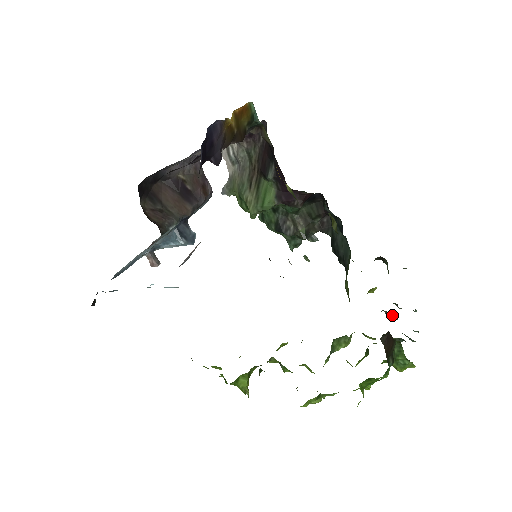
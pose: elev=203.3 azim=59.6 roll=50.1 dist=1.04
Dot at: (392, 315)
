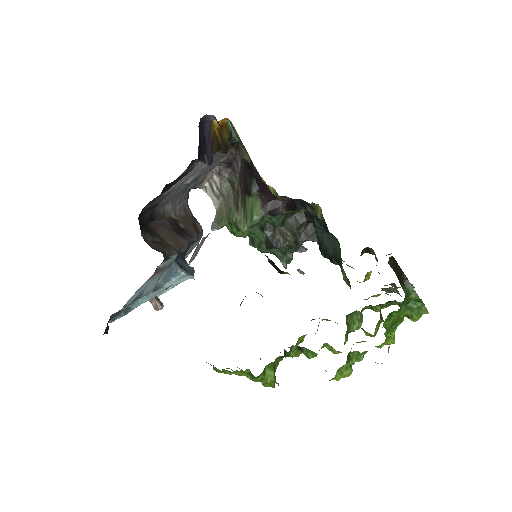
Dot at: (393, 291)
